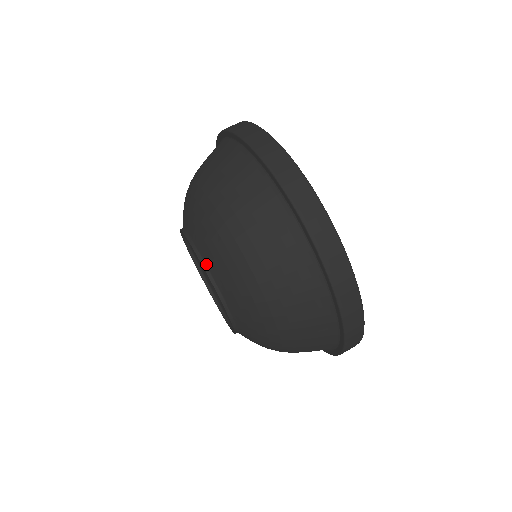
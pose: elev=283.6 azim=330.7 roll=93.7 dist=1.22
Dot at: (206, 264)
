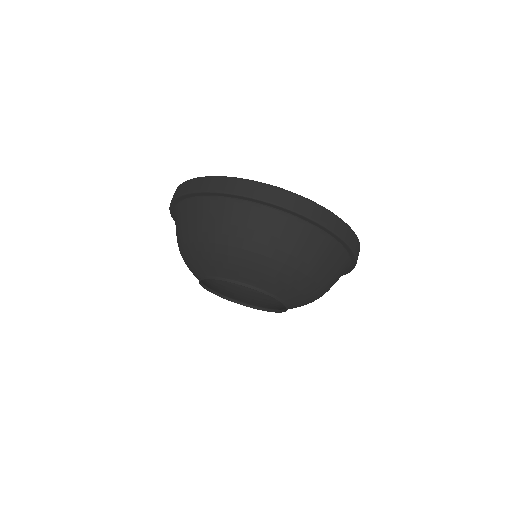
Dot at: (250, 285)
